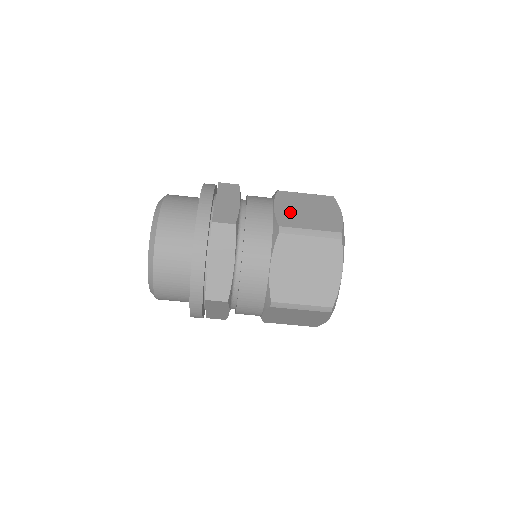
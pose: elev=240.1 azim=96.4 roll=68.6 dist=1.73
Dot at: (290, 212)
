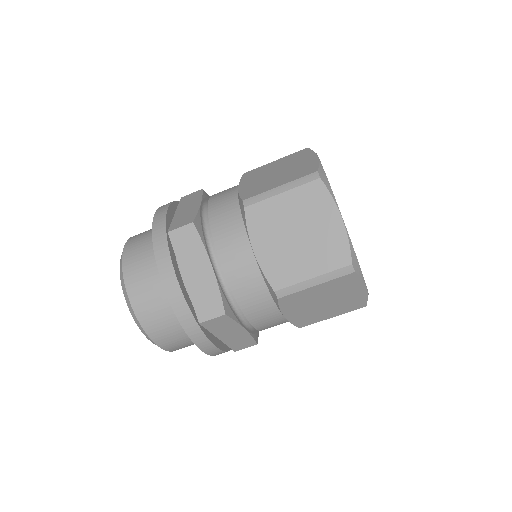
Dot at: (277, 253)
